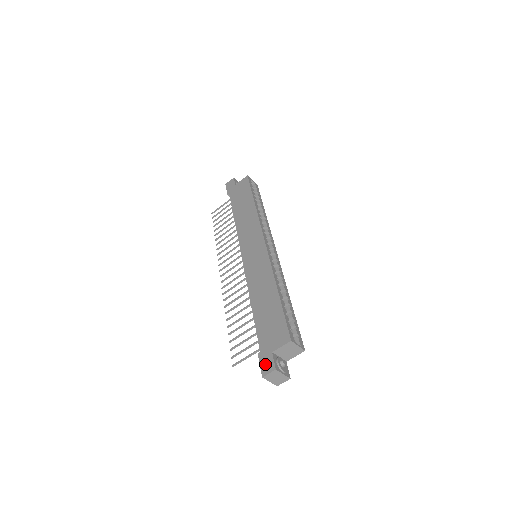
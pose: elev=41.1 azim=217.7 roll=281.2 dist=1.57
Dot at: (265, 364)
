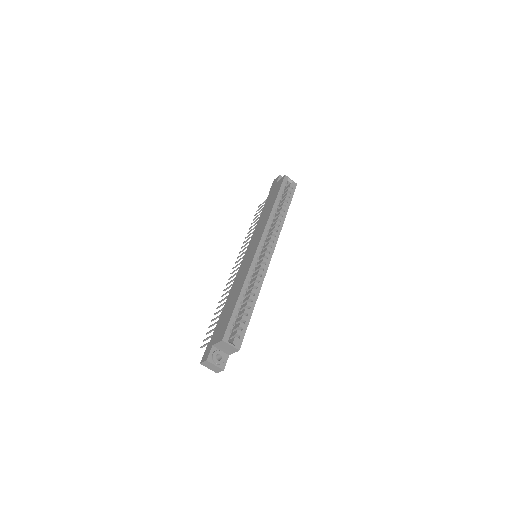
Dot at: (205, 354)
